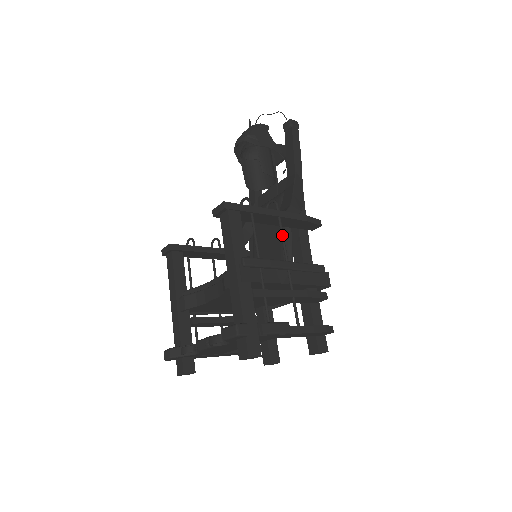
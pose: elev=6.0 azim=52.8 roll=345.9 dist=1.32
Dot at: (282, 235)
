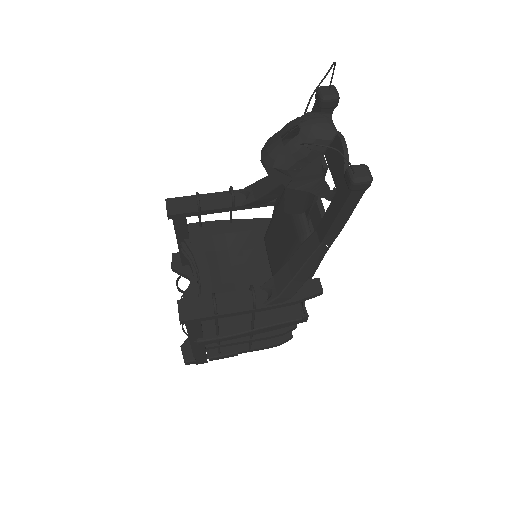
Dot at: (252, 320)
